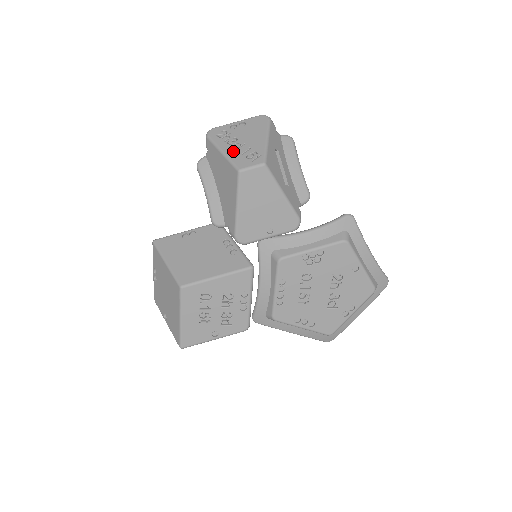
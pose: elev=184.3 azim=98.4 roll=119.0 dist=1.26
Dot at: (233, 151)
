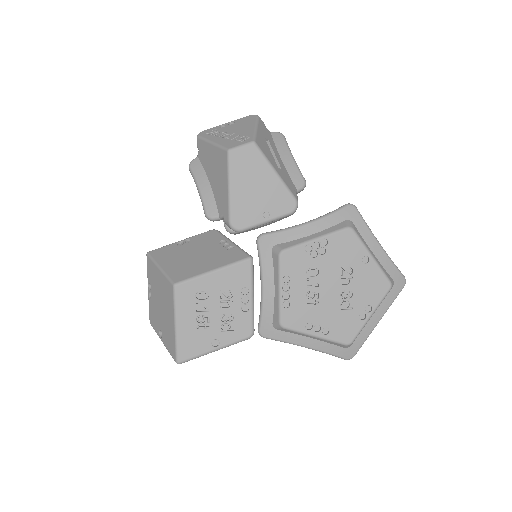
Dot at: (222, 139)
